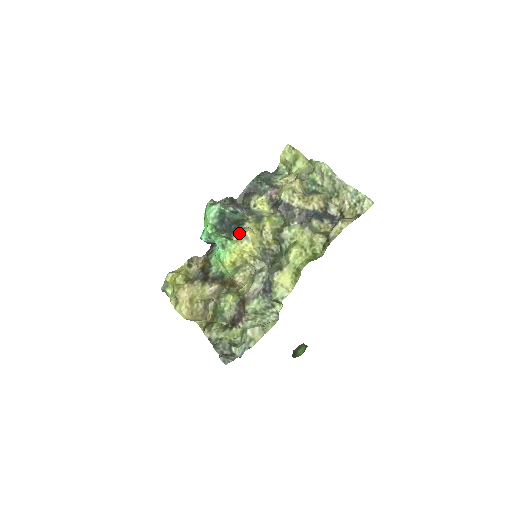
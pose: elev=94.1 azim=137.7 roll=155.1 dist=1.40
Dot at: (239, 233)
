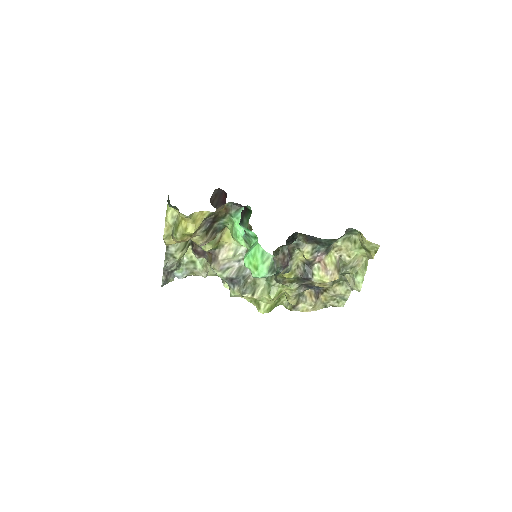
Dot at: occluded
